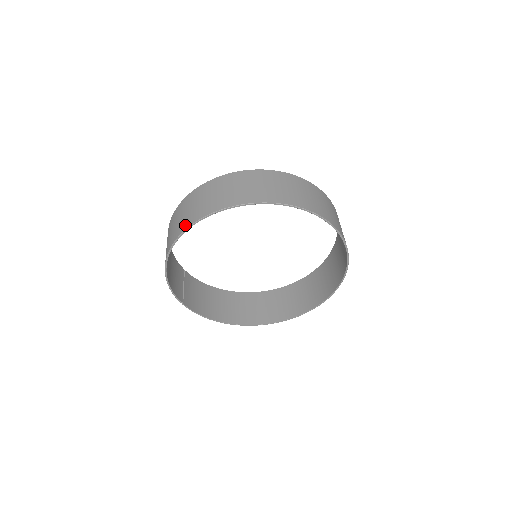
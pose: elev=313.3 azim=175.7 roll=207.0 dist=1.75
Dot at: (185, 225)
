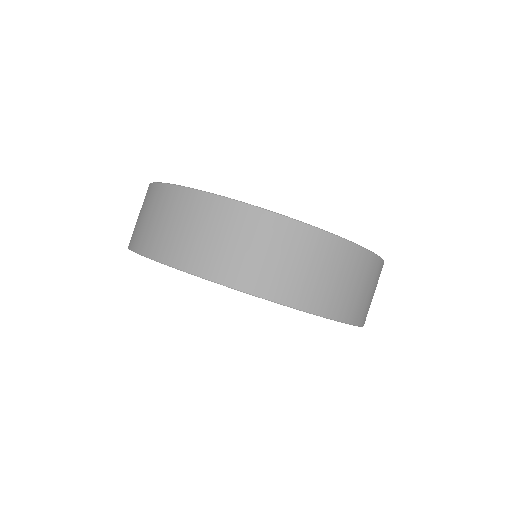
Dot at: (214, 271)
